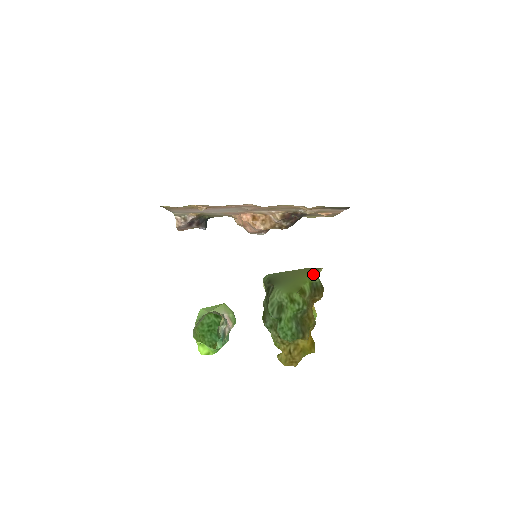
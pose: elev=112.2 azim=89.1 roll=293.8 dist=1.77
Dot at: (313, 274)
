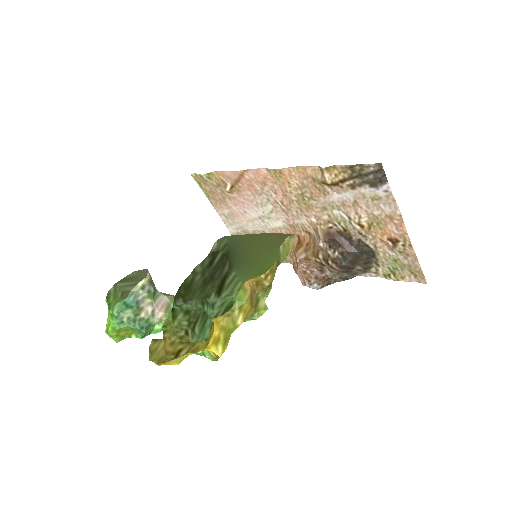
Dot at: occluded
